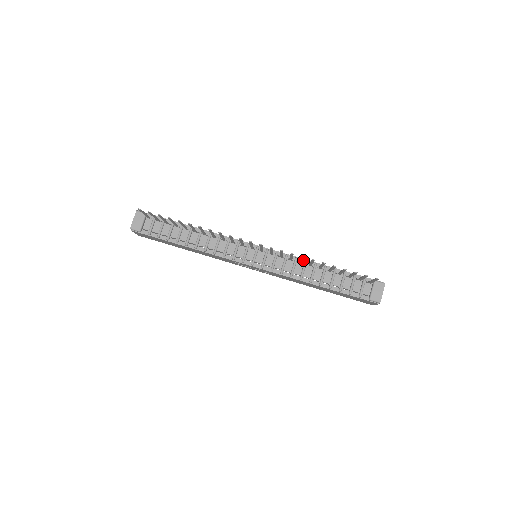
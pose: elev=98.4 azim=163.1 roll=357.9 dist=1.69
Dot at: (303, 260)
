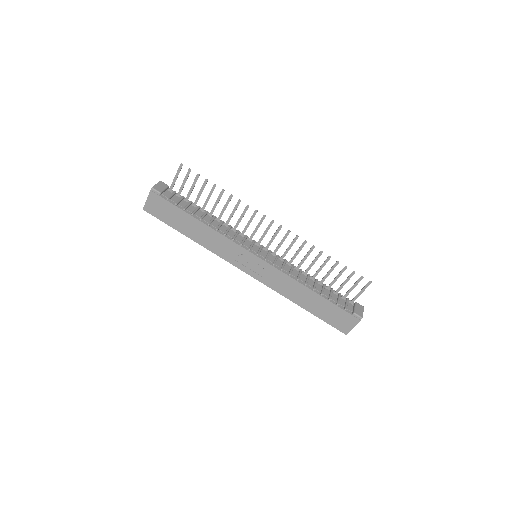
Dot at: (298, 269)
